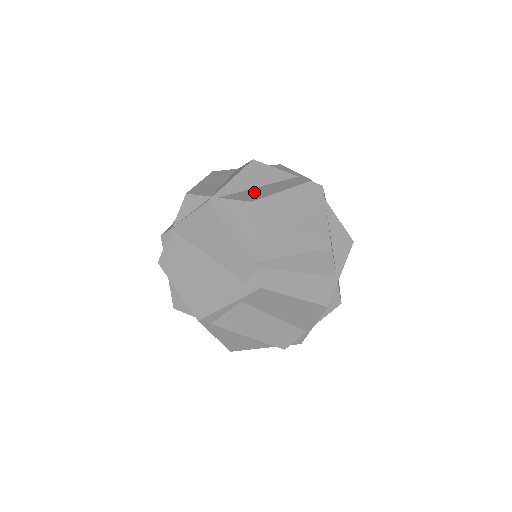
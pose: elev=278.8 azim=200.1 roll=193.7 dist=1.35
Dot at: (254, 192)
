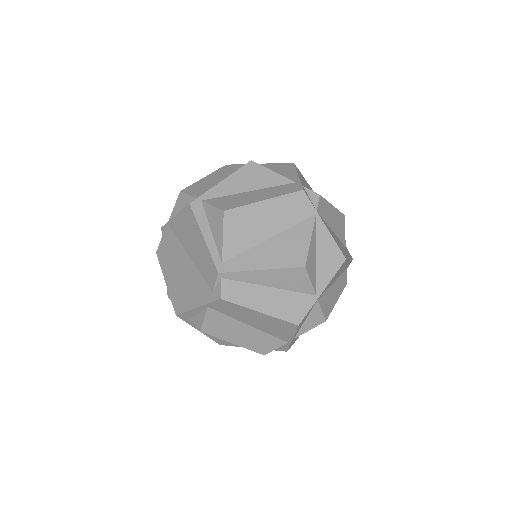
Dot at: (237, 198)
